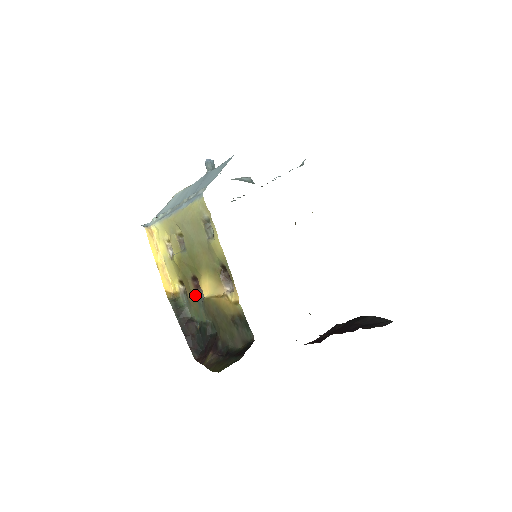
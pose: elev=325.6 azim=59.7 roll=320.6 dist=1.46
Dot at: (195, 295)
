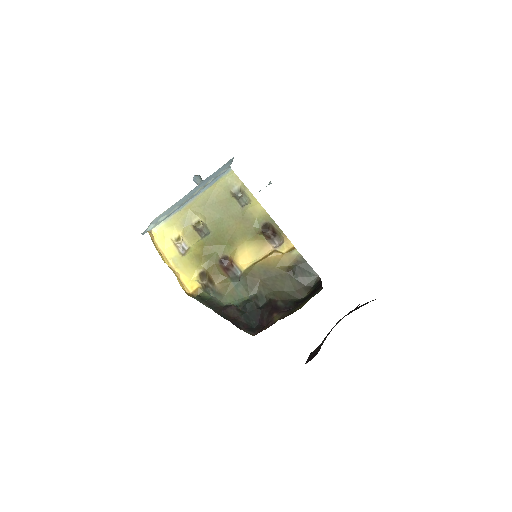
Dot at: (227, 277)
